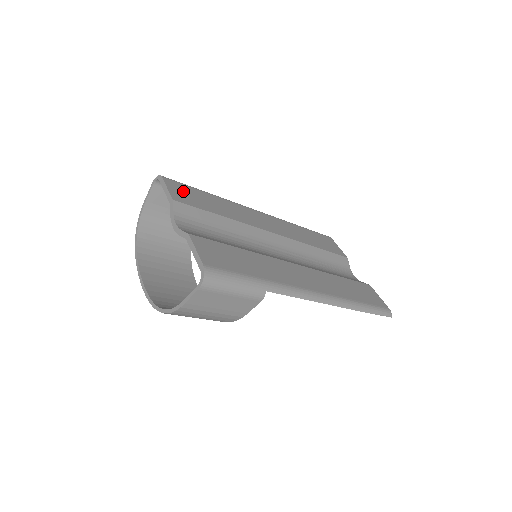
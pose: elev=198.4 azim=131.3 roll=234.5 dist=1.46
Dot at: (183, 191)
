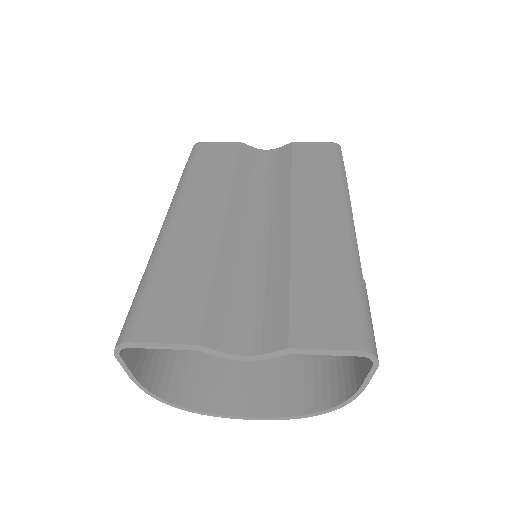
Dot at: (163, 318)
